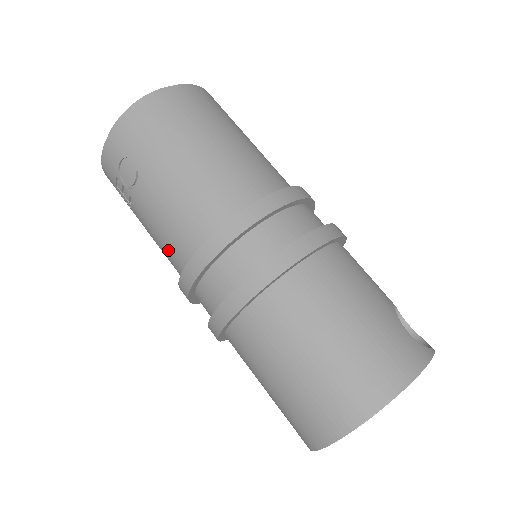
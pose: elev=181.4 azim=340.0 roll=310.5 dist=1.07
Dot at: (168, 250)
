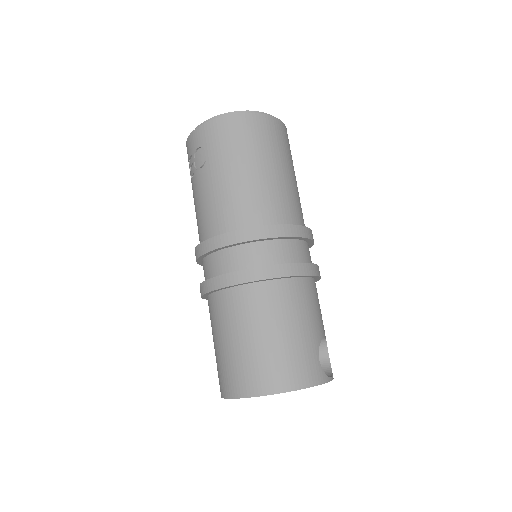
Dot at: (199, 223)
